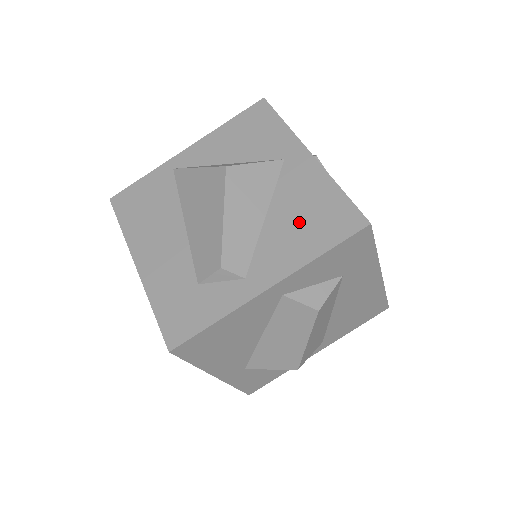
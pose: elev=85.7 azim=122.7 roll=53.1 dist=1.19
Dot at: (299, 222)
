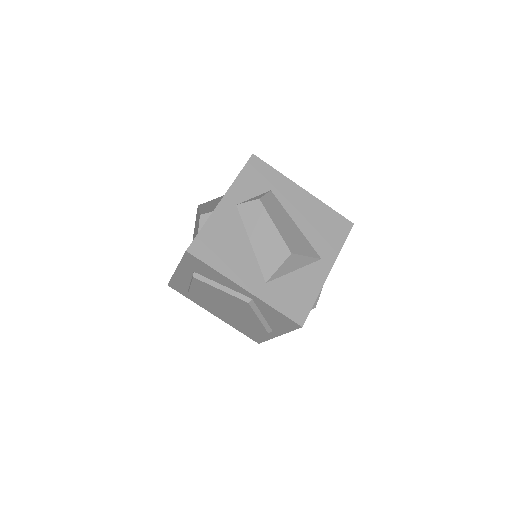
Dot at: occluded
